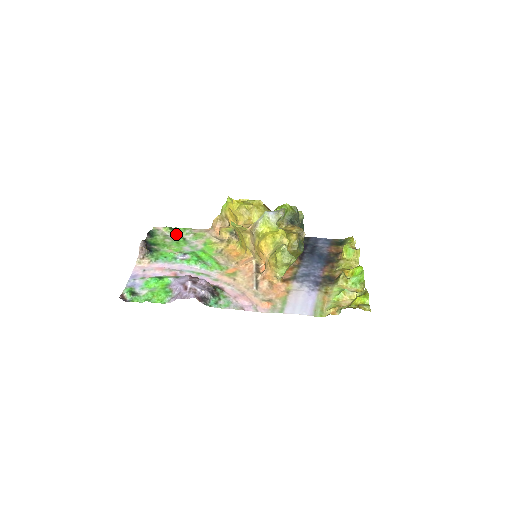
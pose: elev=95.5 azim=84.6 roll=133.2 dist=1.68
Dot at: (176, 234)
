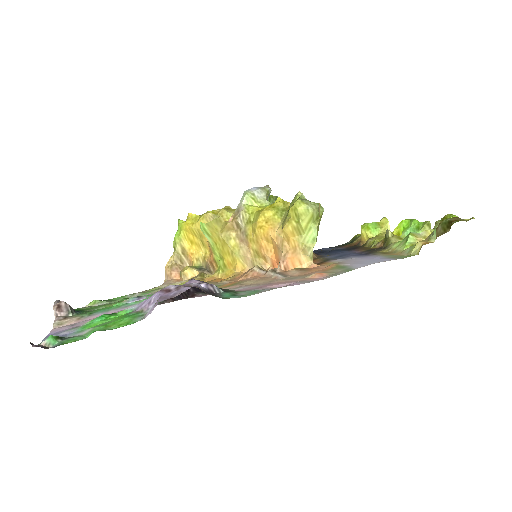
Dot at: (112, 301)
